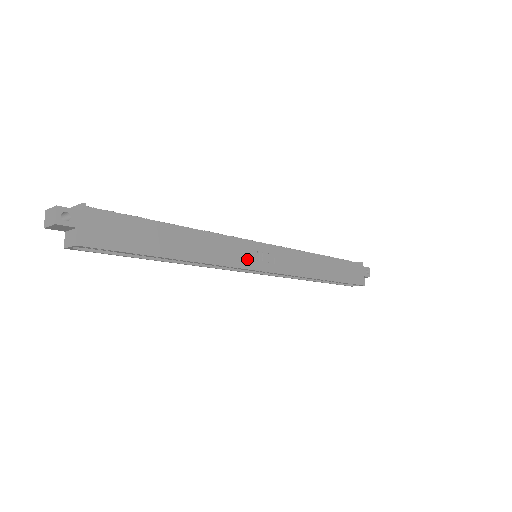
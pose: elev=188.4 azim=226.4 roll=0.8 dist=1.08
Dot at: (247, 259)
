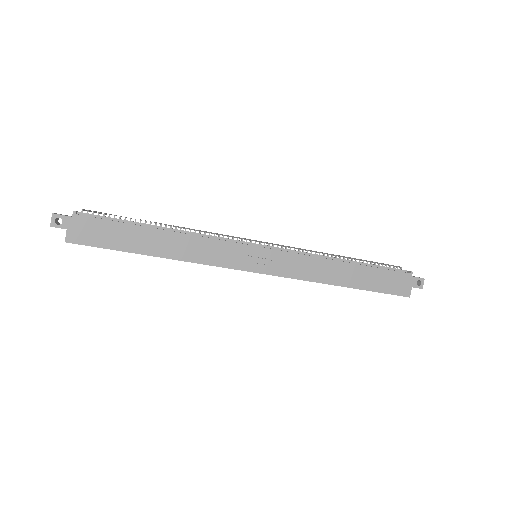
Dot at: (235, 260)
